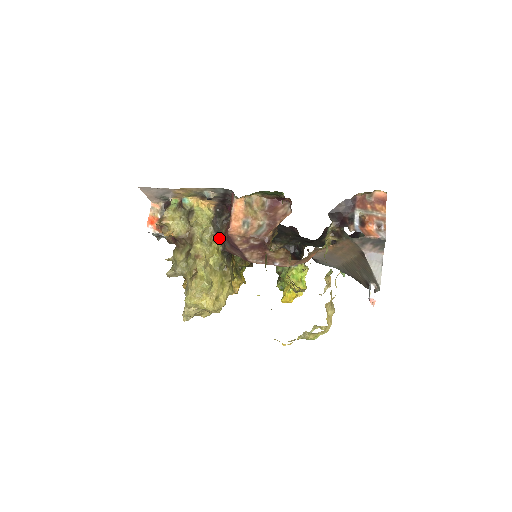
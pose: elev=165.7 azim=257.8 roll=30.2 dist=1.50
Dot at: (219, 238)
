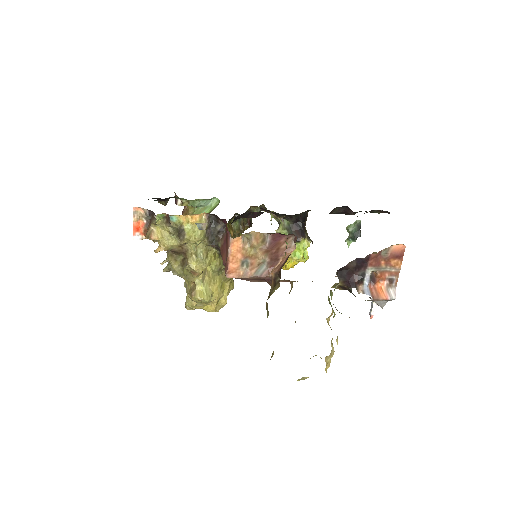
Dot at: (215, 247)
